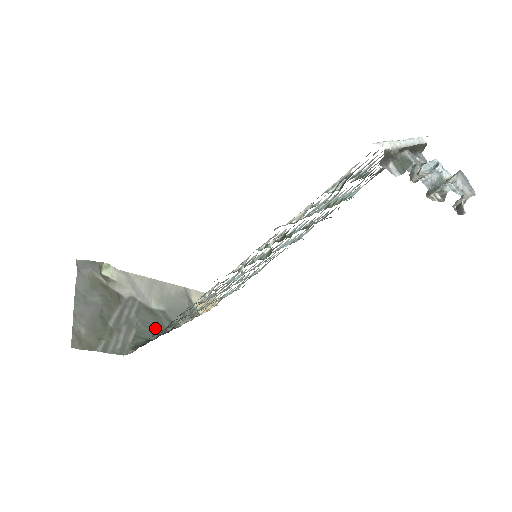
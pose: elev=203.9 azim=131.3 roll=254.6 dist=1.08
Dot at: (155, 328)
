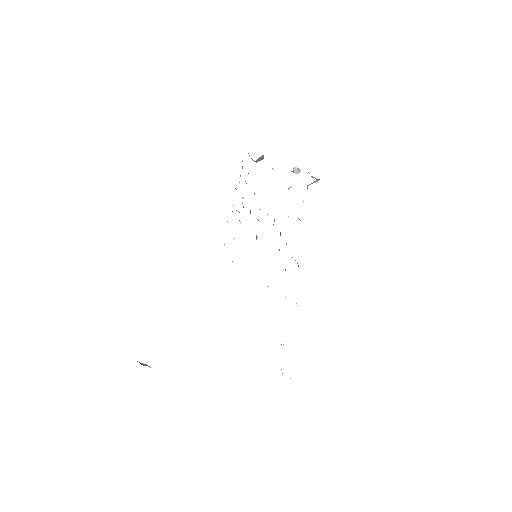
Dot at: occluded
